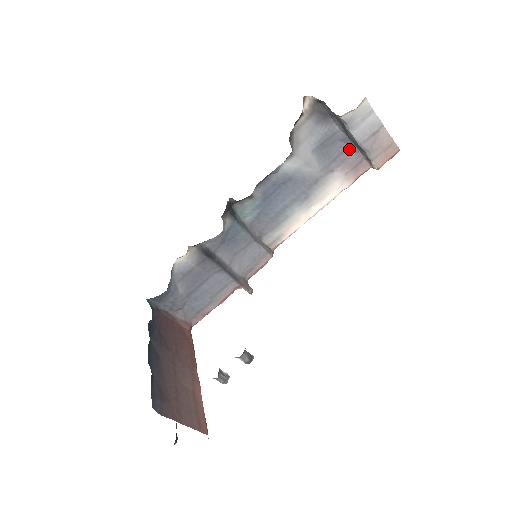
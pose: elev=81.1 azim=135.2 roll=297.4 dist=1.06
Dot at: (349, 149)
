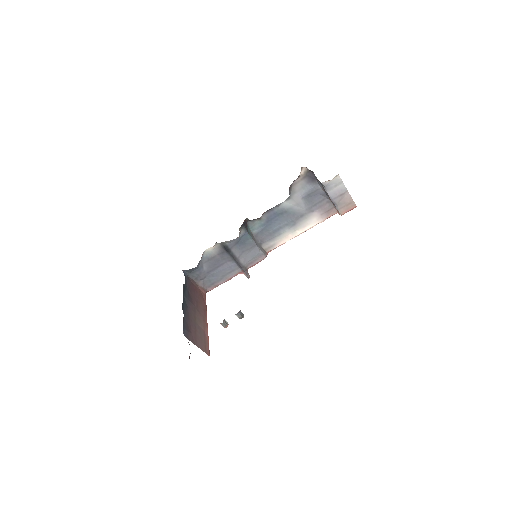
Dot at: (325, 200)
